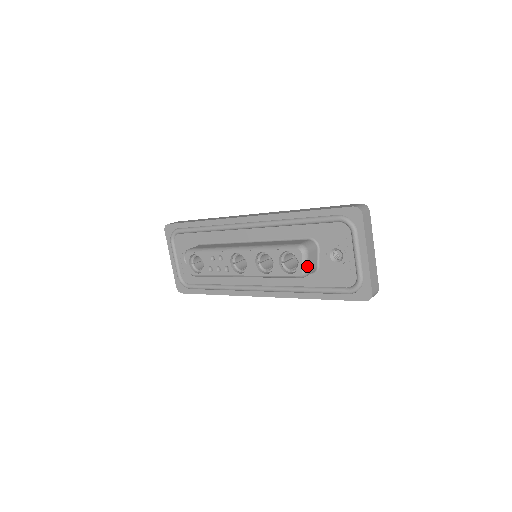
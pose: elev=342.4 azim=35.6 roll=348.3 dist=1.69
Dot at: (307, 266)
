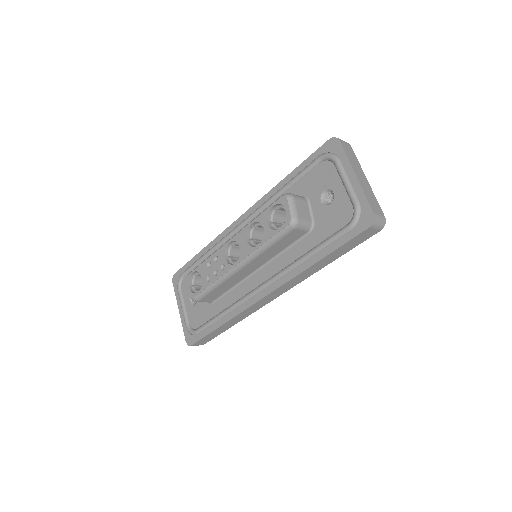
Dot at: (296, 212)
